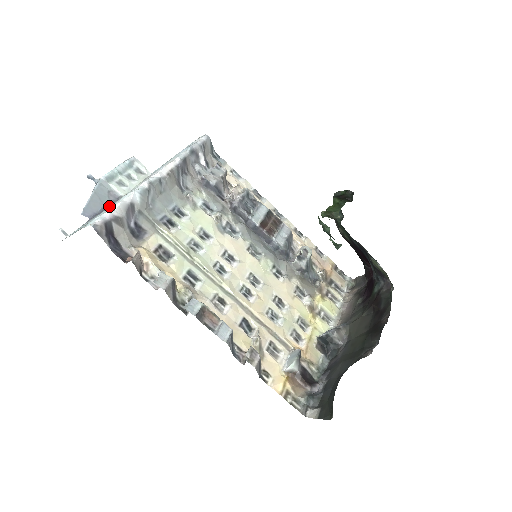
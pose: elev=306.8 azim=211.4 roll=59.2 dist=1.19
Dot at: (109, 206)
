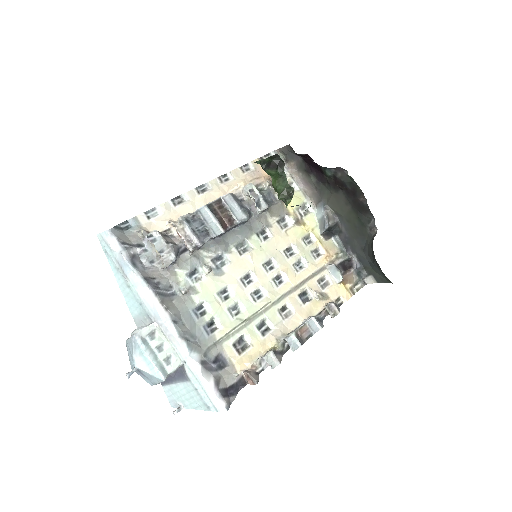
Dot at: (178, 373)
